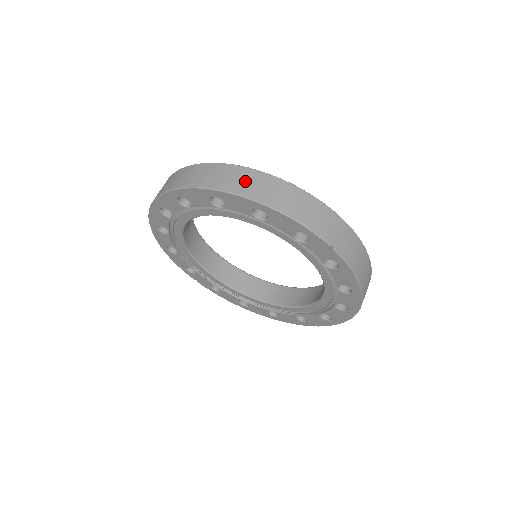
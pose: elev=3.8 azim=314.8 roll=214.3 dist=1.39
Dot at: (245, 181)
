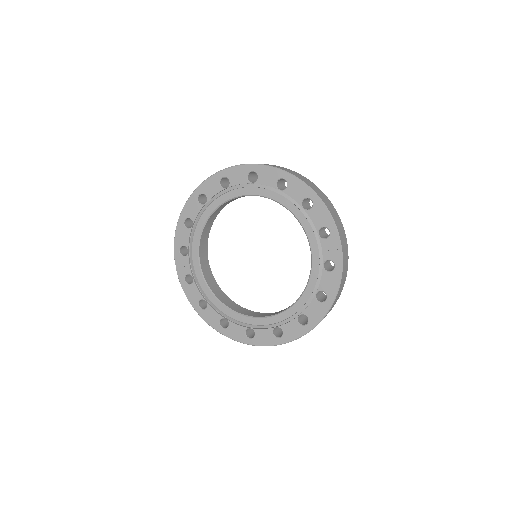
Dot at: (308, 182)
